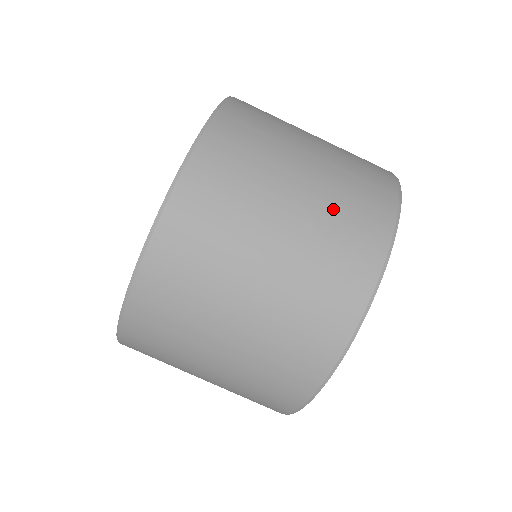
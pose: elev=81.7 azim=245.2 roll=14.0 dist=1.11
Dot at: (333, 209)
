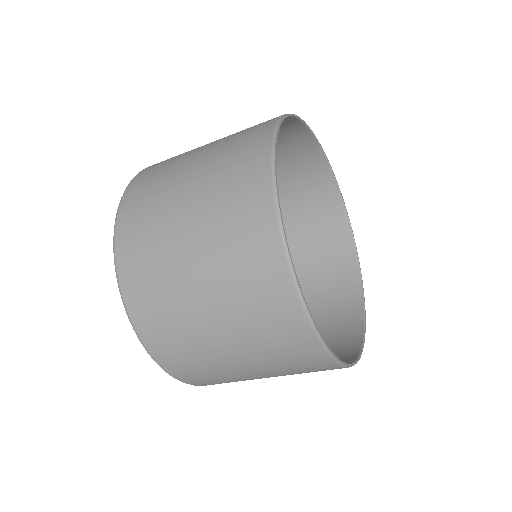
Dot at: (252, 329)
